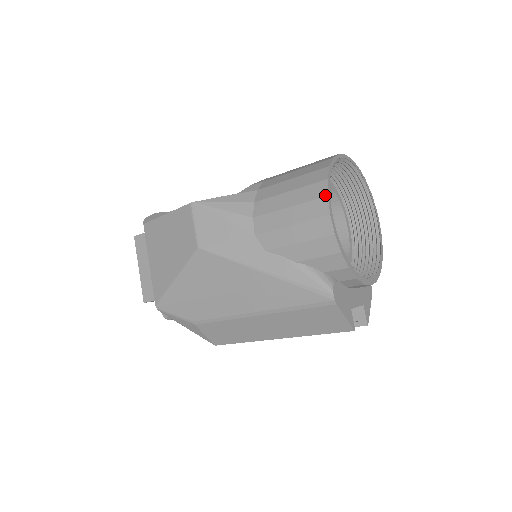
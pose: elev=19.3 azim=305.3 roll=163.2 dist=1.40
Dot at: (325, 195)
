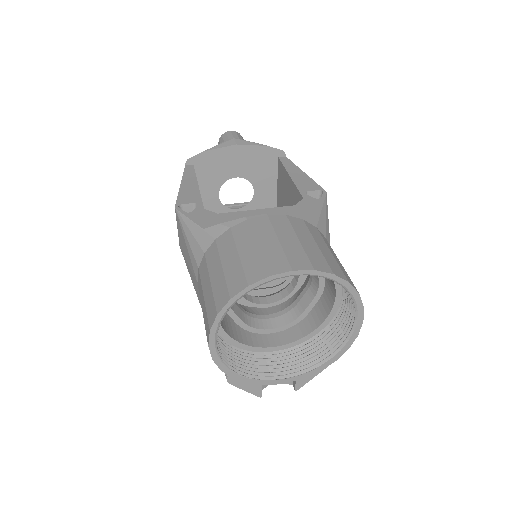
Dot at: (210, 327)
